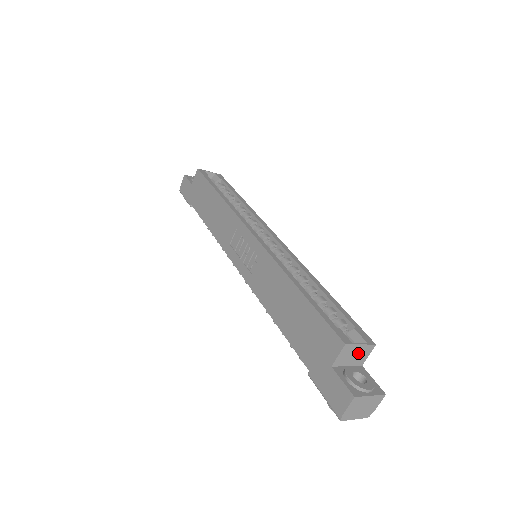
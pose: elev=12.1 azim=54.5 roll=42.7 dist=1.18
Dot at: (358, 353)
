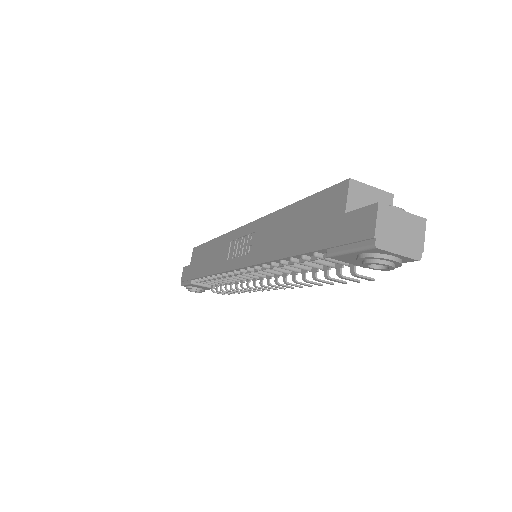
Dot at: (374, 202)
